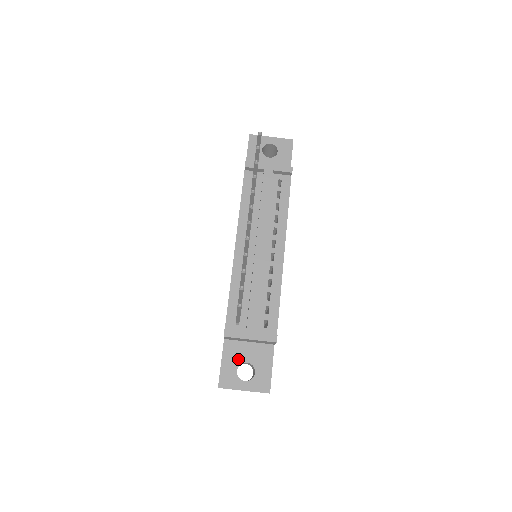
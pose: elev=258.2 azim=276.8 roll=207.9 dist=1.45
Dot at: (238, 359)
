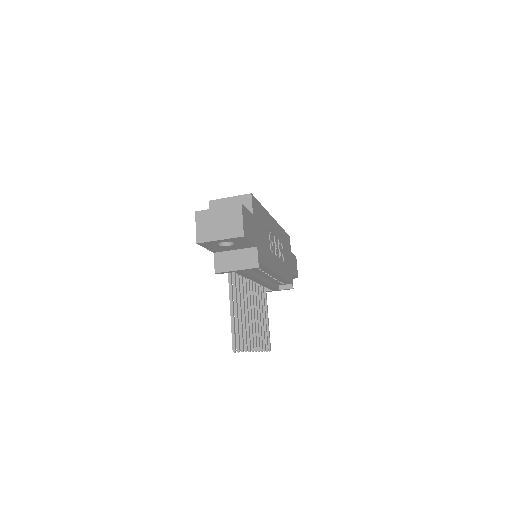
Dot at: occluded
